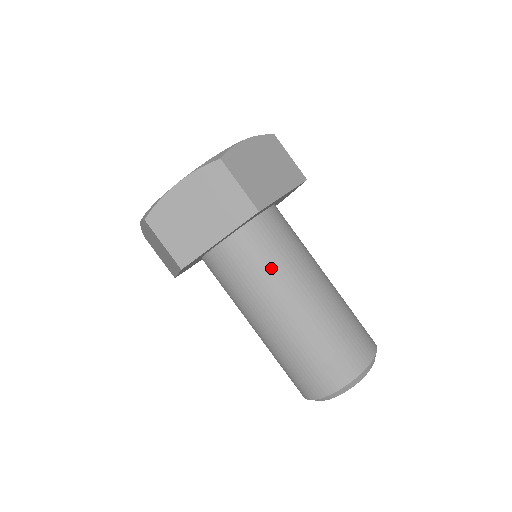
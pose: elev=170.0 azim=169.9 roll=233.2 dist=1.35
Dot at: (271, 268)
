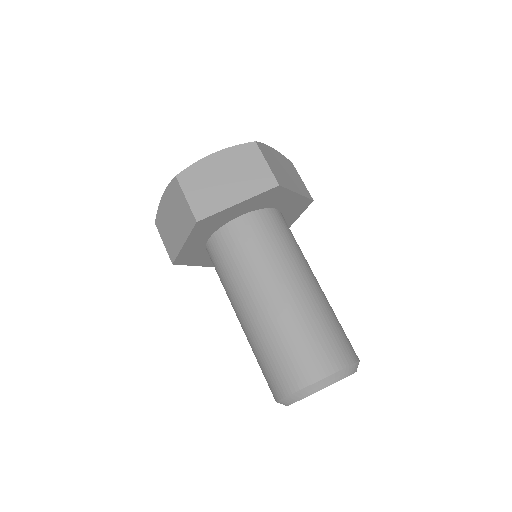
Dot at: (275, 249)
